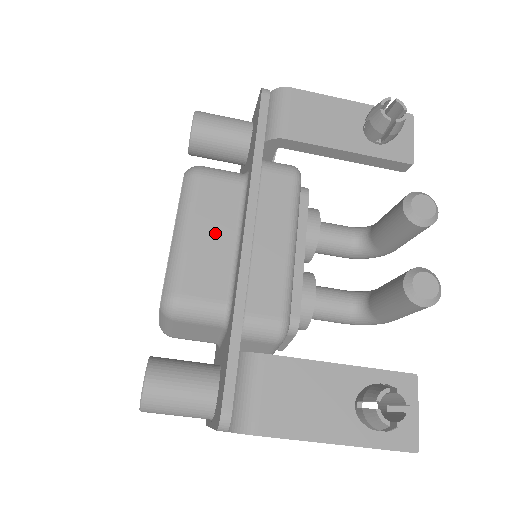
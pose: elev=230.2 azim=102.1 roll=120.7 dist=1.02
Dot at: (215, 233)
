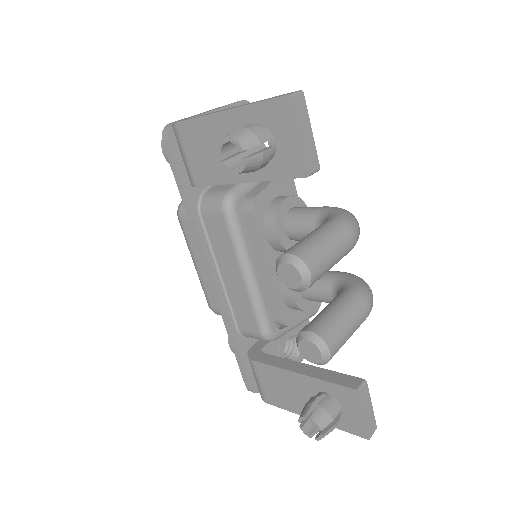
Dot at: occluded
